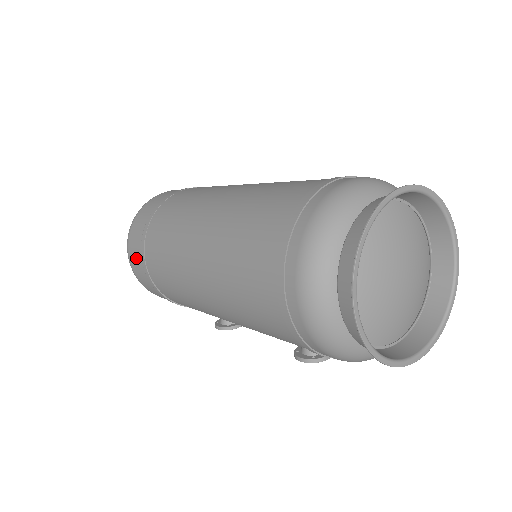
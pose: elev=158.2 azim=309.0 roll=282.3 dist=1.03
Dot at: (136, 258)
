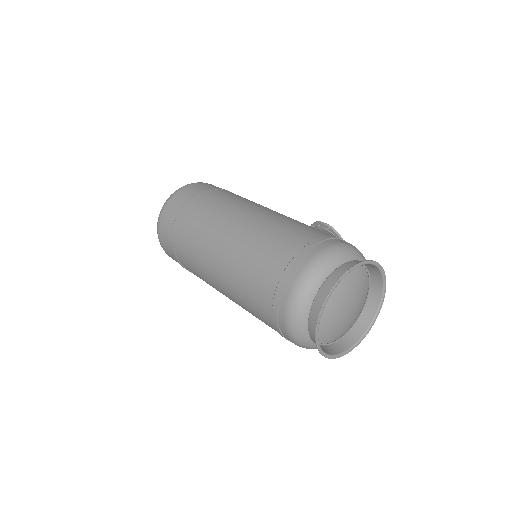
Dot at: (169, 251)
